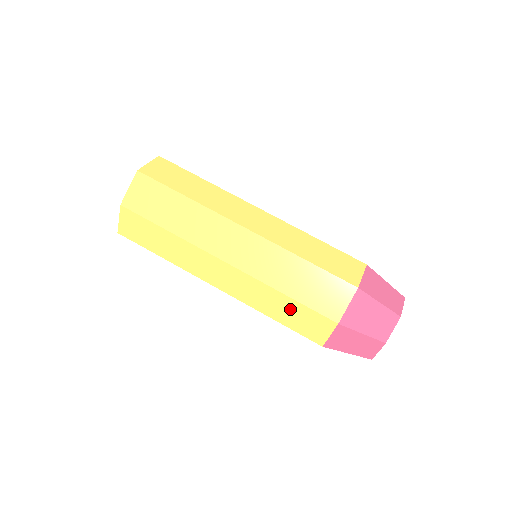
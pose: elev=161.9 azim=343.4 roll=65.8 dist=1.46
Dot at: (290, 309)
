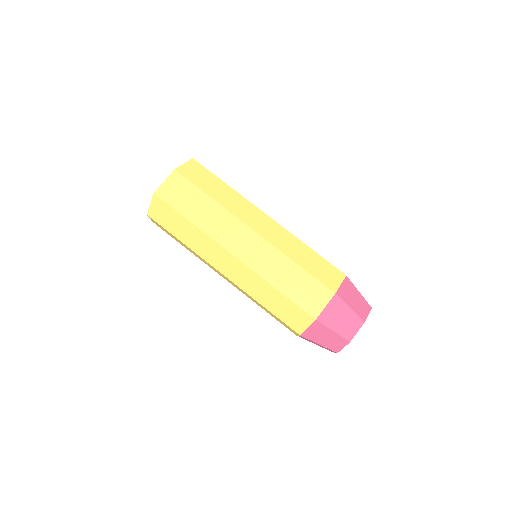
Dot at: (297, 278)
